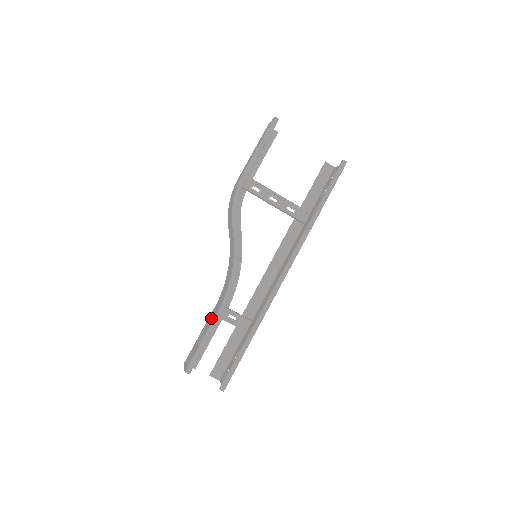
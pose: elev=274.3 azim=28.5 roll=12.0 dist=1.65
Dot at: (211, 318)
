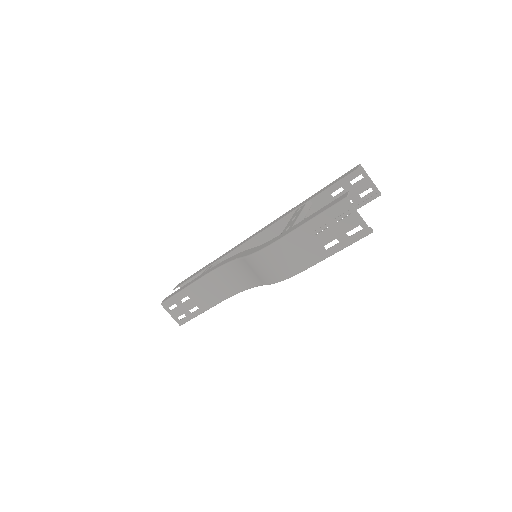
Dot at: (204, 297)
